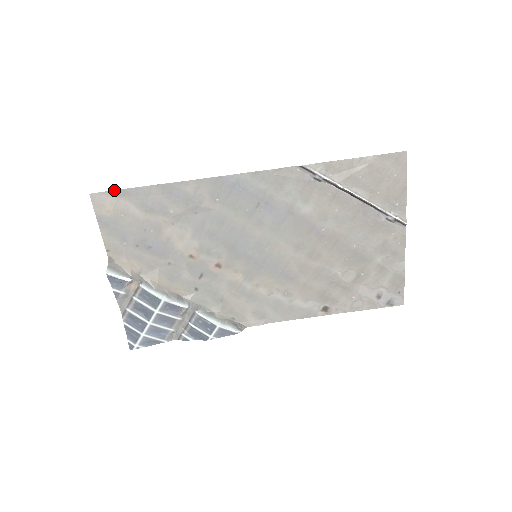
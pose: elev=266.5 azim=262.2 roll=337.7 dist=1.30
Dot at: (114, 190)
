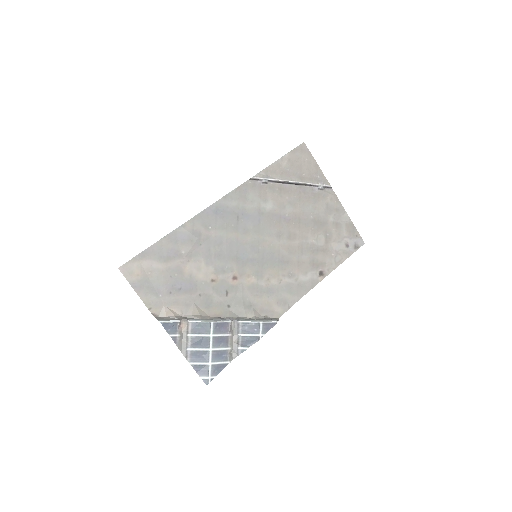
Dot at: (135, 256)
